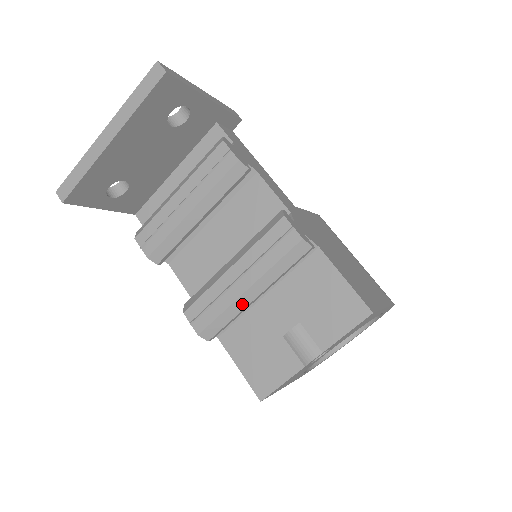
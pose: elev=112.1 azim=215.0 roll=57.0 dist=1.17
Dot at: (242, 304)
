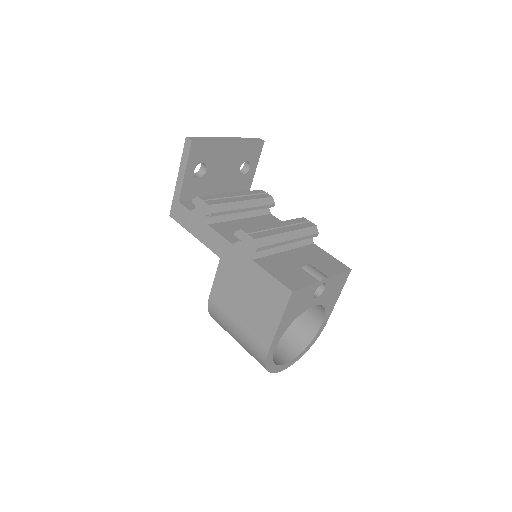
Dot at: (282, 238)
